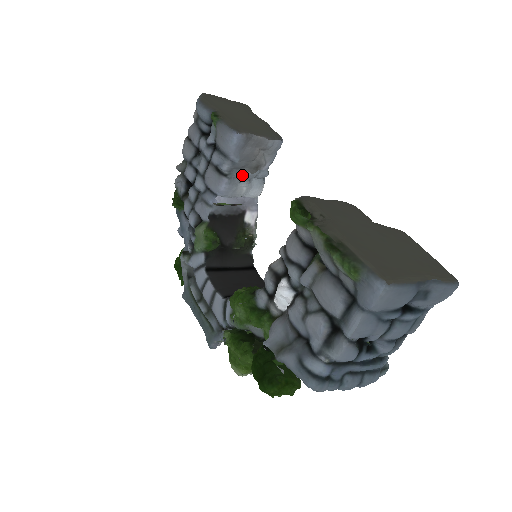
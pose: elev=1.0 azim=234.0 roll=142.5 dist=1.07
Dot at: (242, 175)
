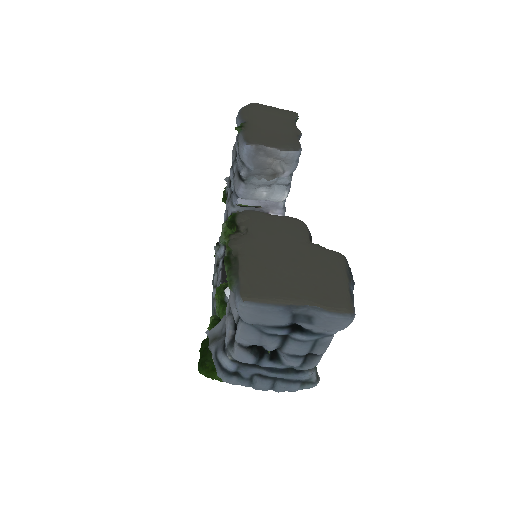
Dot at: (258, 181)
